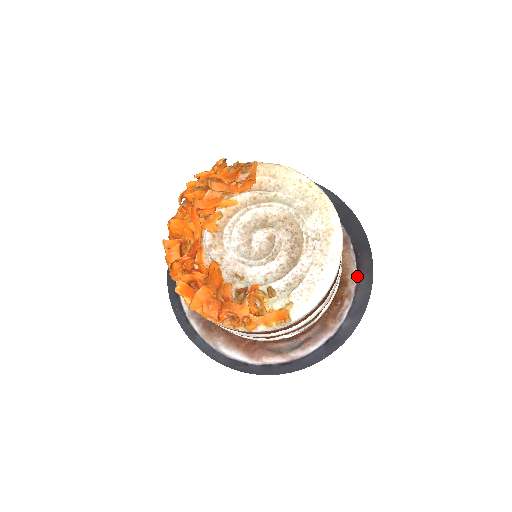
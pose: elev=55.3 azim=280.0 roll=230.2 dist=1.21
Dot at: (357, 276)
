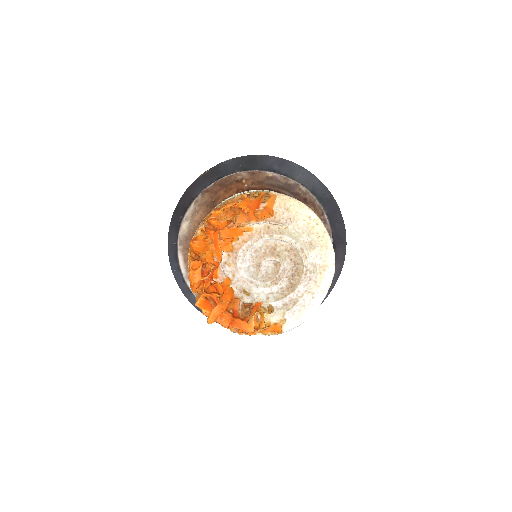
Dot at: occluded
